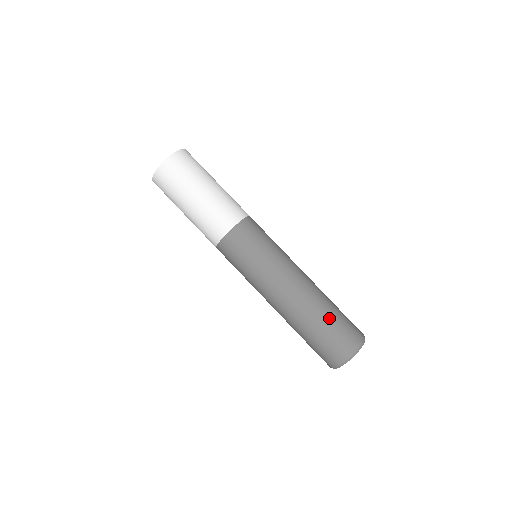
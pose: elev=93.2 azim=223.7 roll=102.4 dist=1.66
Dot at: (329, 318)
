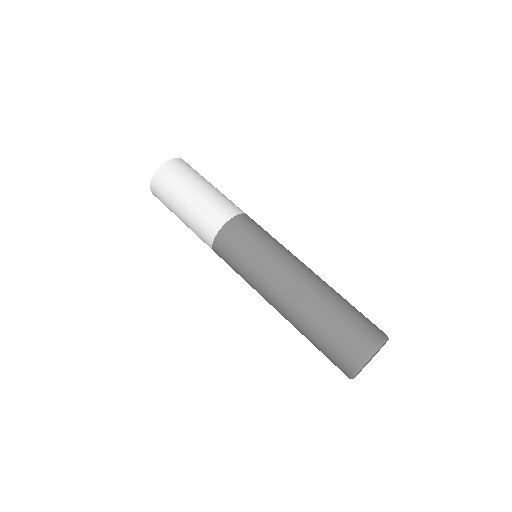
Dot at: (325, 325)
